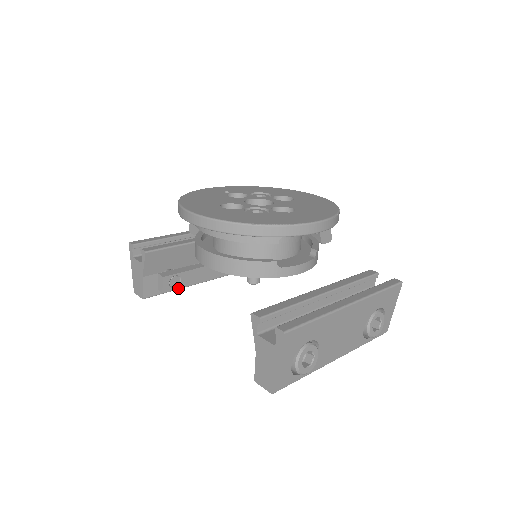
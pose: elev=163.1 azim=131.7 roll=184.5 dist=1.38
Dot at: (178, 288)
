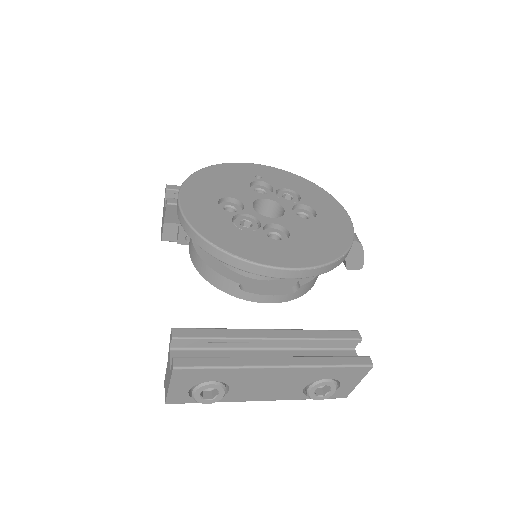
Dot at: occluded
